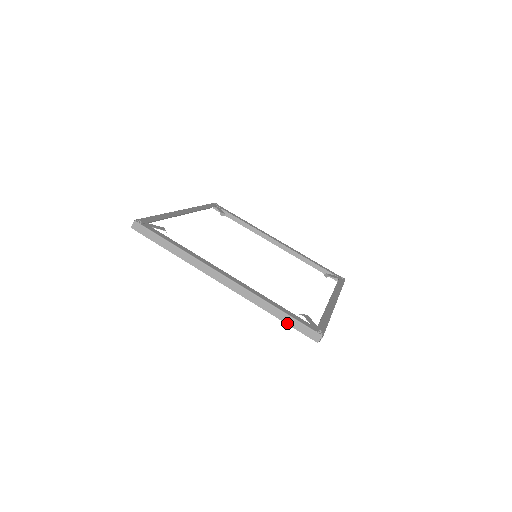
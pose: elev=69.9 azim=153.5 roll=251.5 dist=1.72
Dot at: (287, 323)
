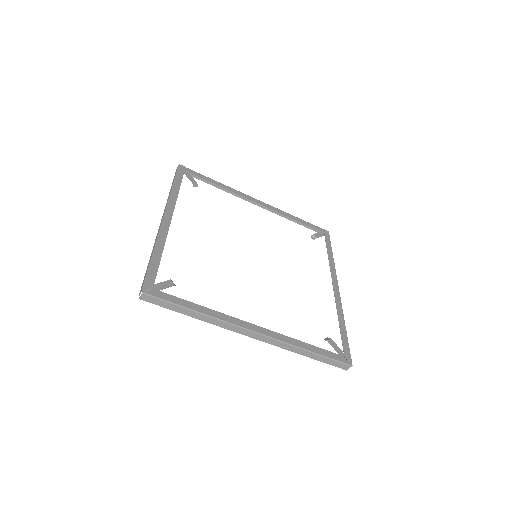
Dot at: (319, 360)
